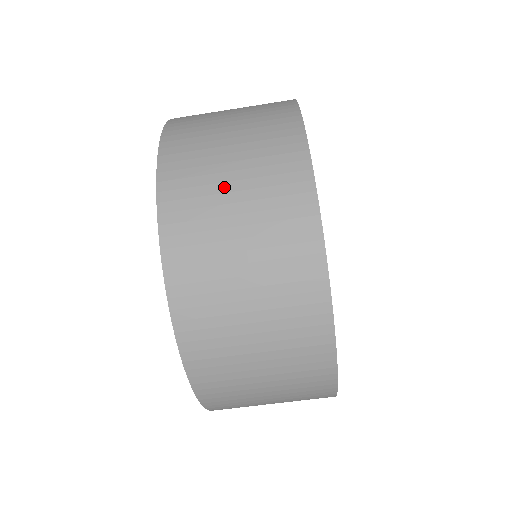
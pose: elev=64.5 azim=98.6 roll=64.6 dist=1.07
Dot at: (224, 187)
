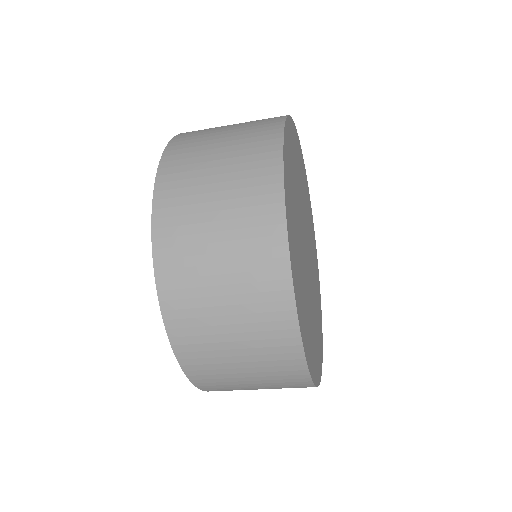
Dot at: occluded
